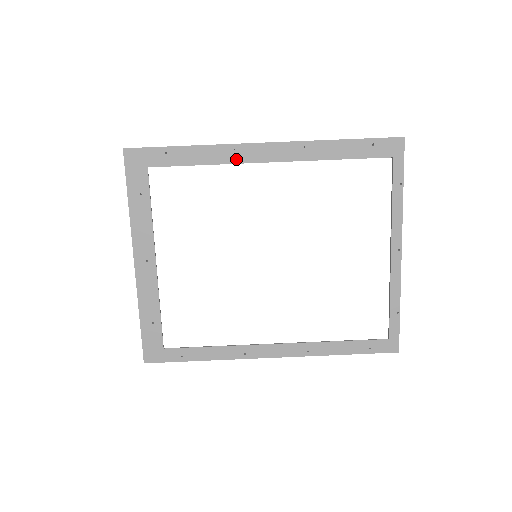
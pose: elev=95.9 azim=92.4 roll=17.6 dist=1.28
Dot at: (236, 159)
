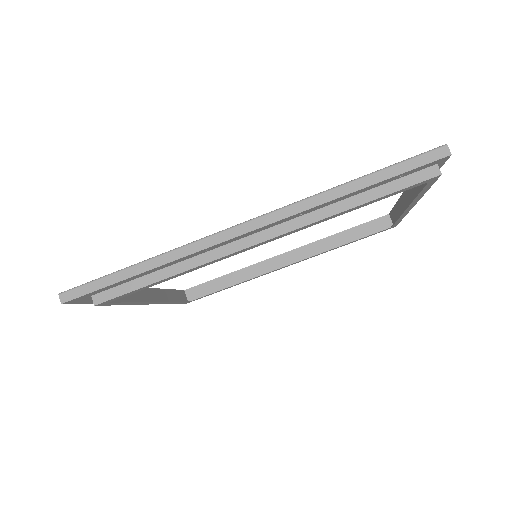
Dot at: (215, 261)
